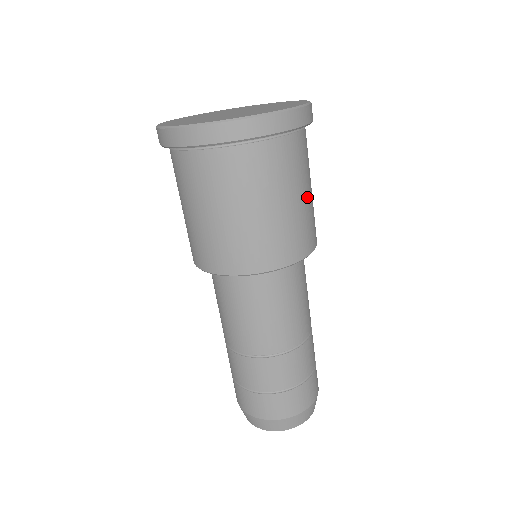
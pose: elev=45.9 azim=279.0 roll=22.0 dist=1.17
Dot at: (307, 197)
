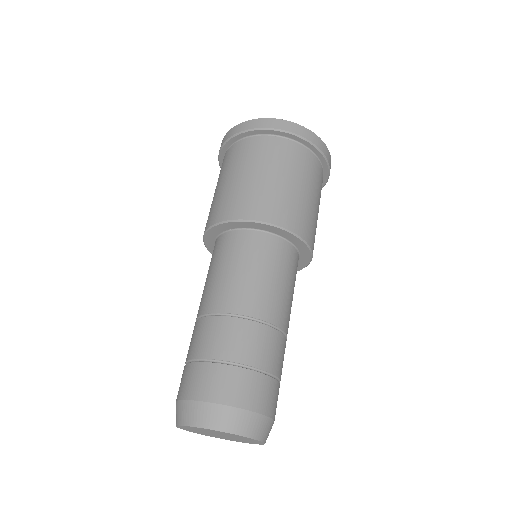
Dot at: occluded
